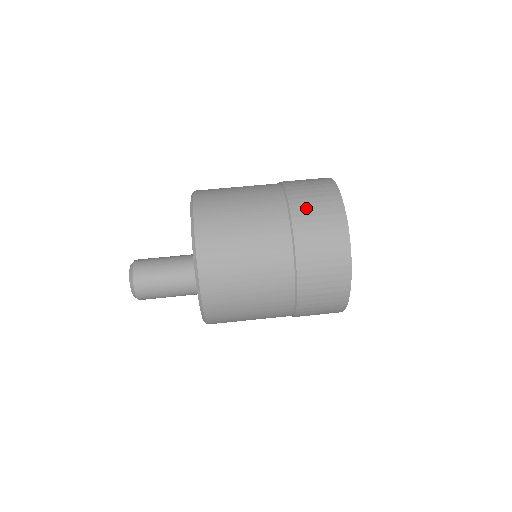
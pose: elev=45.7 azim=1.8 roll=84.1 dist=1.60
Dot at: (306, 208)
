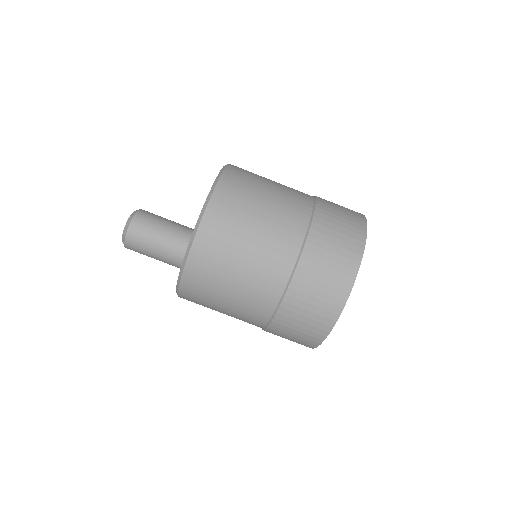
Dot at: (312, 277)
